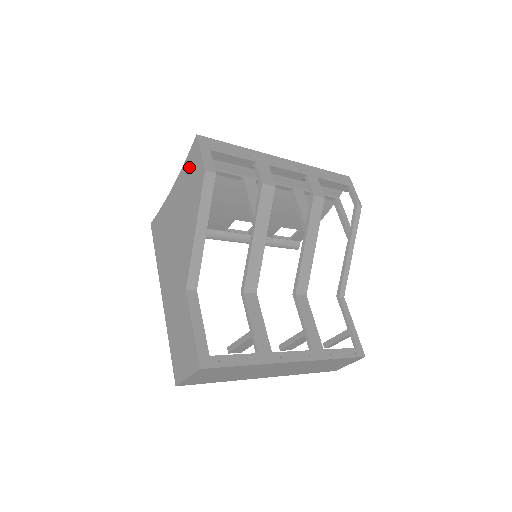
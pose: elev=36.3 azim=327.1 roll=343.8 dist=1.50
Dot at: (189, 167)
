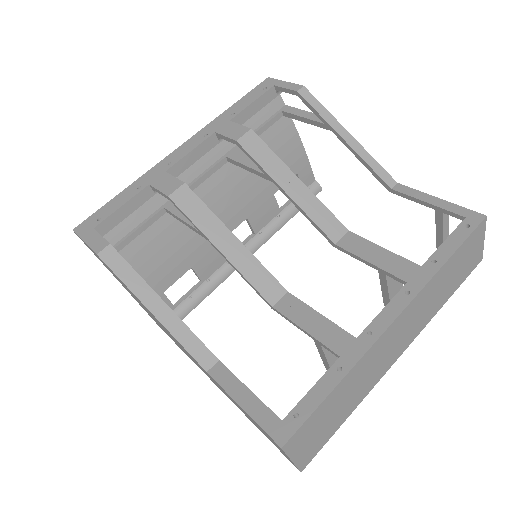
Dot at: (101, 261)
